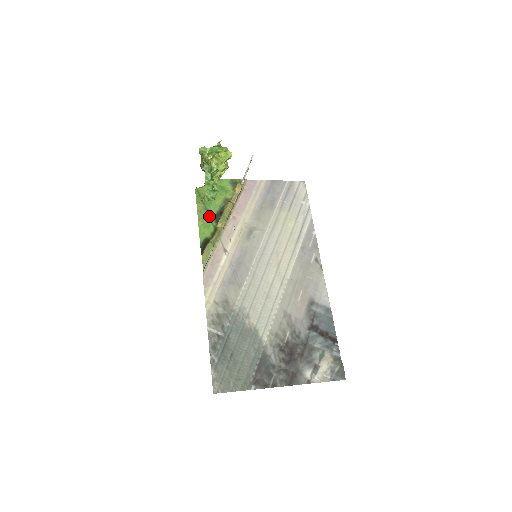
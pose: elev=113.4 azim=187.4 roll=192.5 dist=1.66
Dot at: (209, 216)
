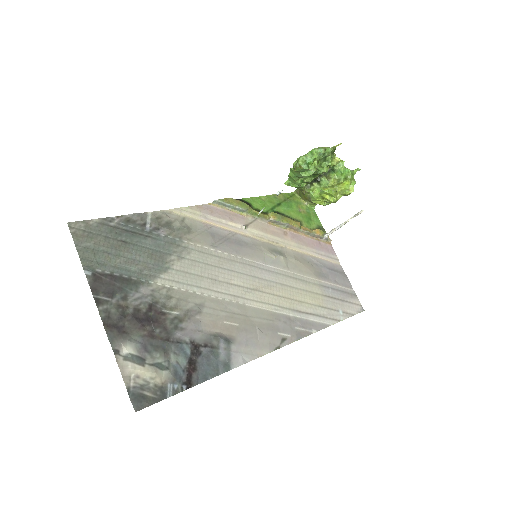
Dot at: (275, 206)
